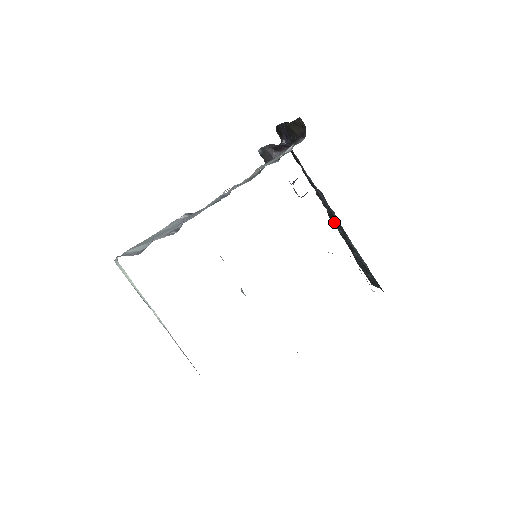
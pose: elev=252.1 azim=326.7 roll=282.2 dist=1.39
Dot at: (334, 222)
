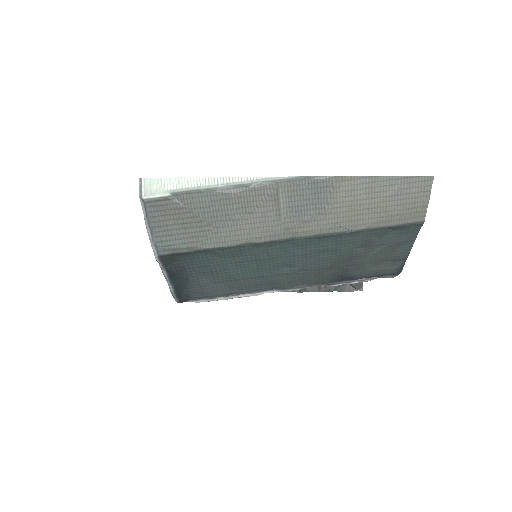
Dot at: occluded
